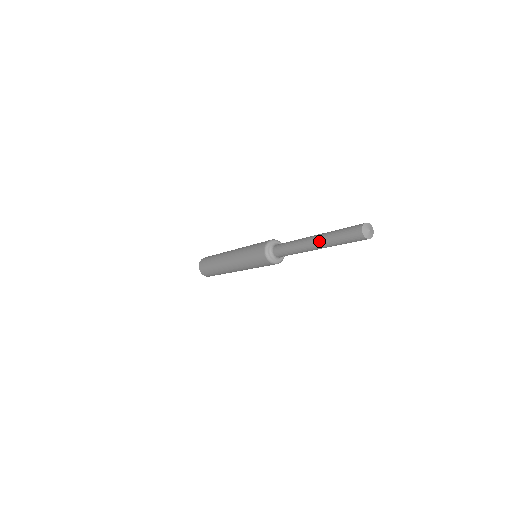
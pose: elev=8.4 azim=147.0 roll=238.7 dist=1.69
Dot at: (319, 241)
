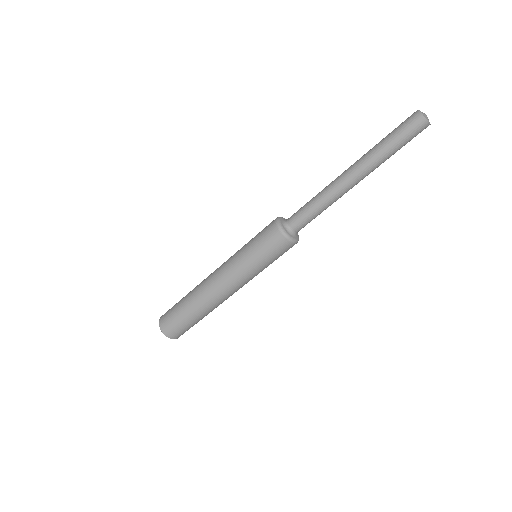
Dot at: (358, 160)
